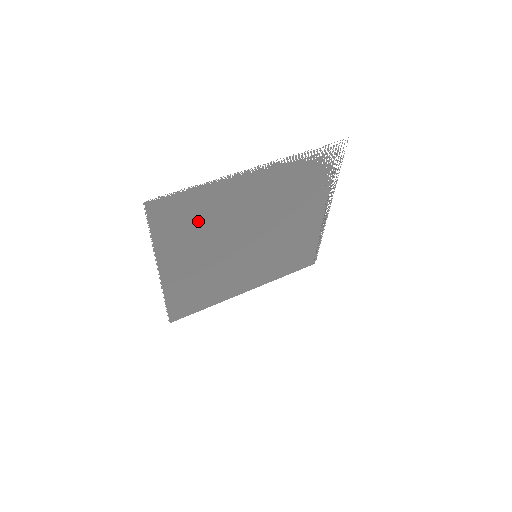
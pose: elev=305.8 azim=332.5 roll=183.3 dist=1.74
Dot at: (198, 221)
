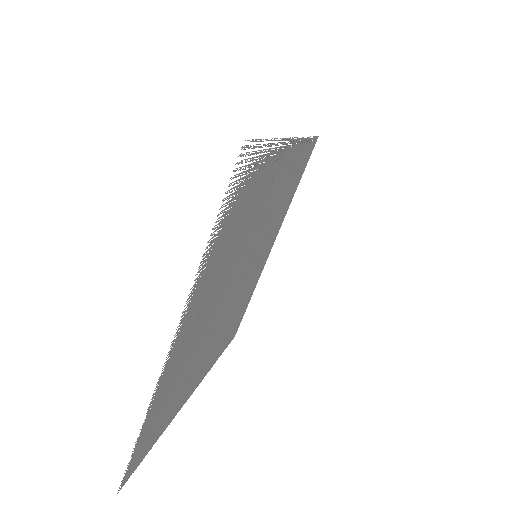
Dot at: (177, 386)
